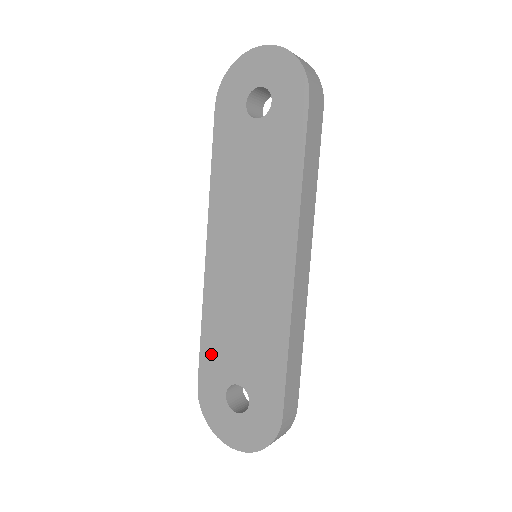
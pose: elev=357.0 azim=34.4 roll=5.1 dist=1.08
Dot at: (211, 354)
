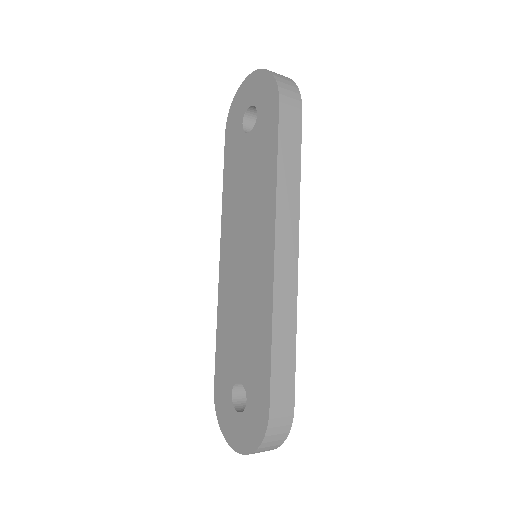
Dot at: (222, 355)
